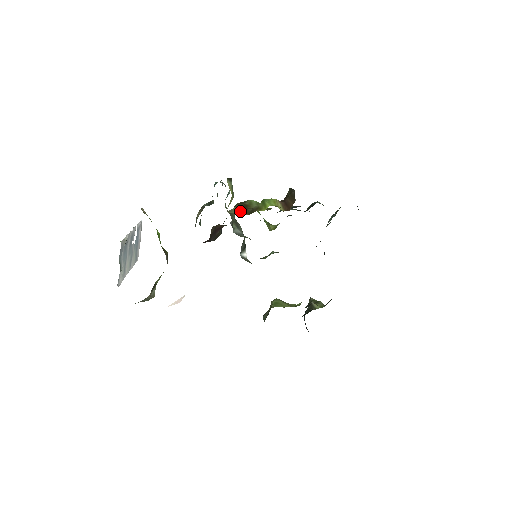
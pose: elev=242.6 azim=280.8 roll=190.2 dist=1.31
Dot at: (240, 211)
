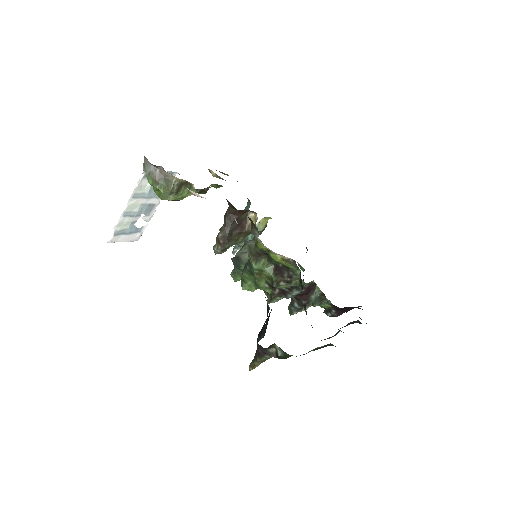
Dot at: occluded
